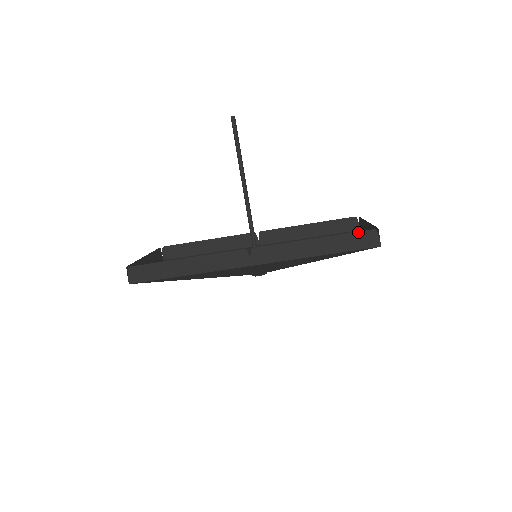
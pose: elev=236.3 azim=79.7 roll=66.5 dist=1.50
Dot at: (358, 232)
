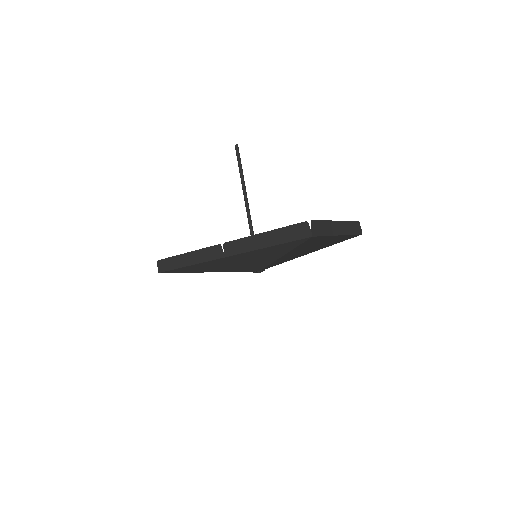
Dot at: (294, 225)
